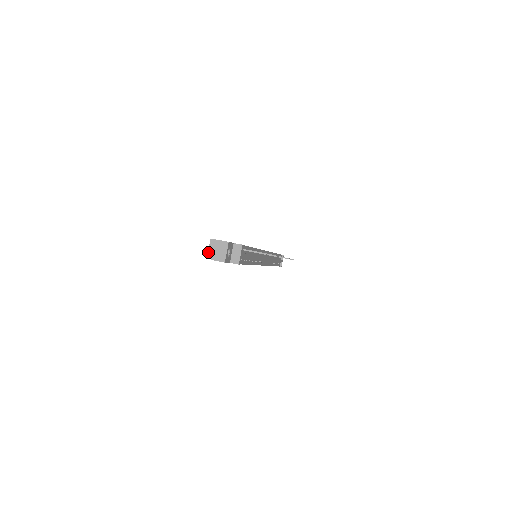
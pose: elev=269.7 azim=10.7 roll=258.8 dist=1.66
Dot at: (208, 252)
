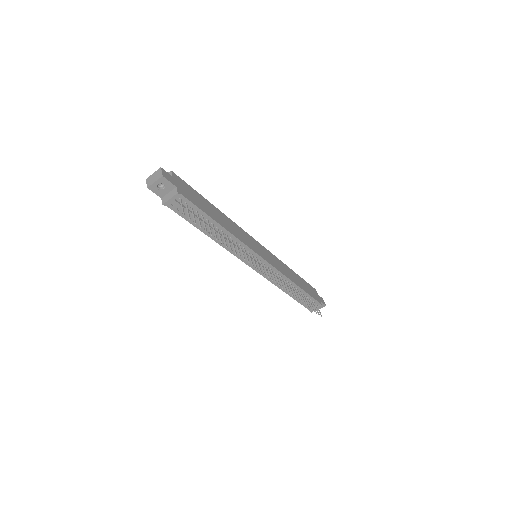
Dot at: occluded
